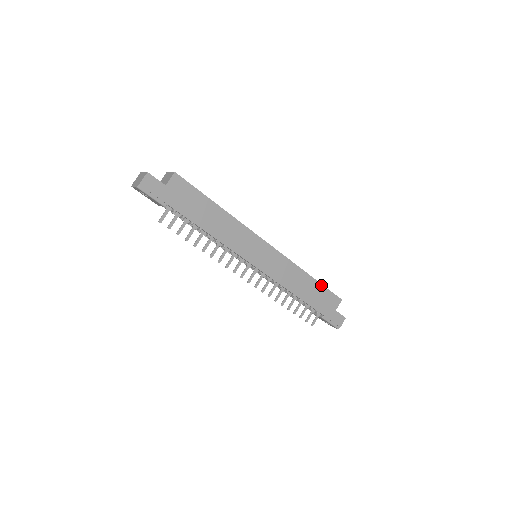
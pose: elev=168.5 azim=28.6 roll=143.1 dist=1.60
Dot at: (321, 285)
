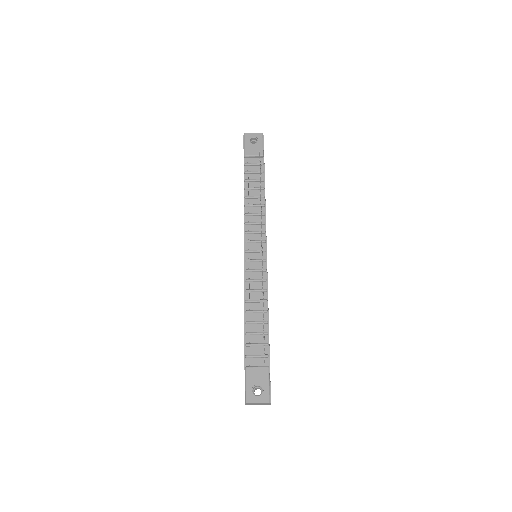
Dot at: occluded
